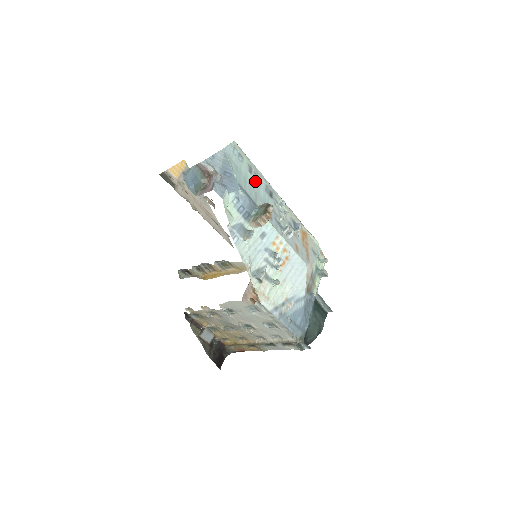
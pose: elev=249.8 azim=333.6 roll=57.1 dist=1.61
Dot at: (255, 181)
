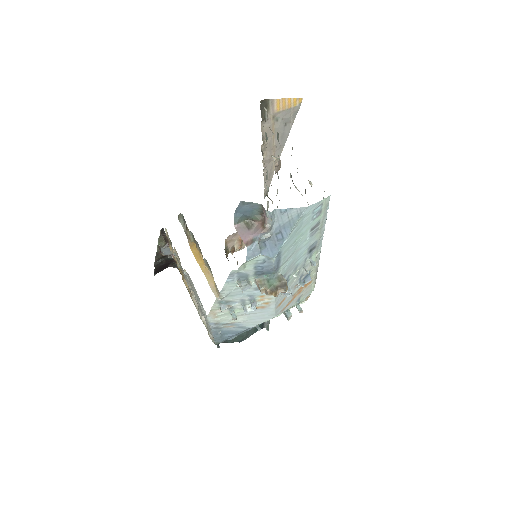
Dot at: (308, 238)
